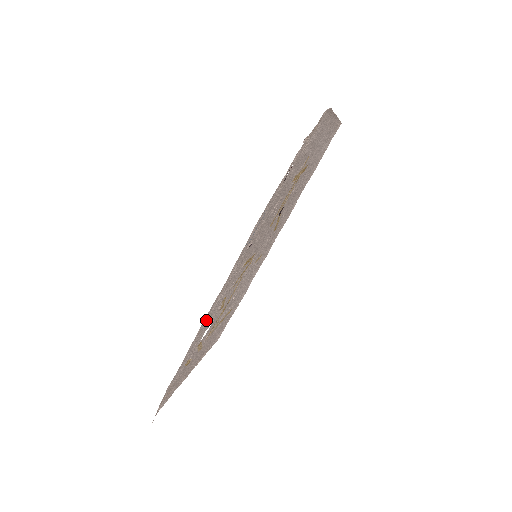
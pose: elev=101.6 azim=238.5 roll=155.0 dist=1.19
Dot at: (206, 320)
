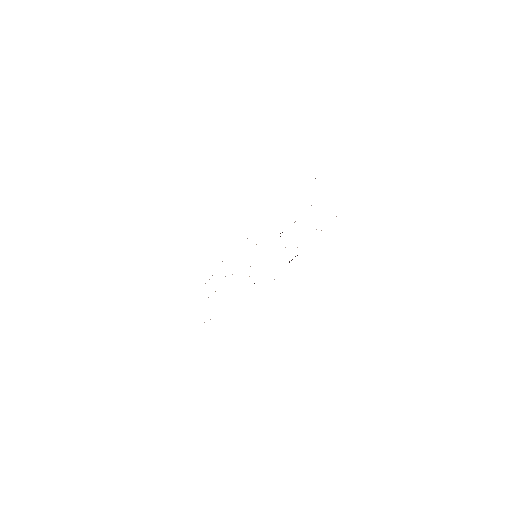
Dot at: occluded
